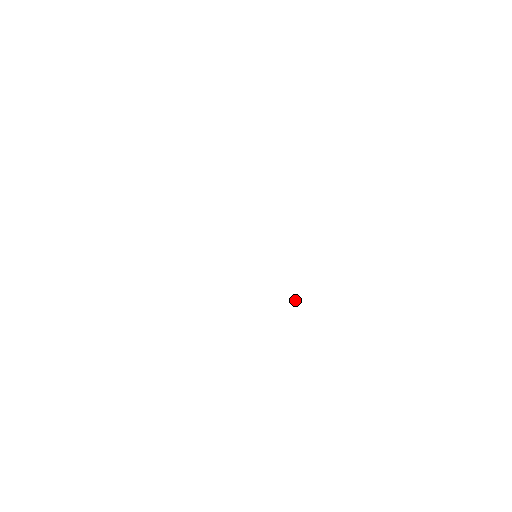
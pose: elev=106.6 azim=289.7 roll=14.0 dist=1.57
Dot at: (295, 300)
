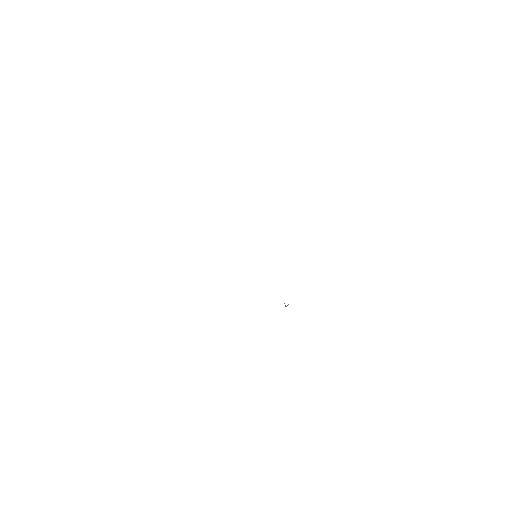
Dot at: (287, 305)
